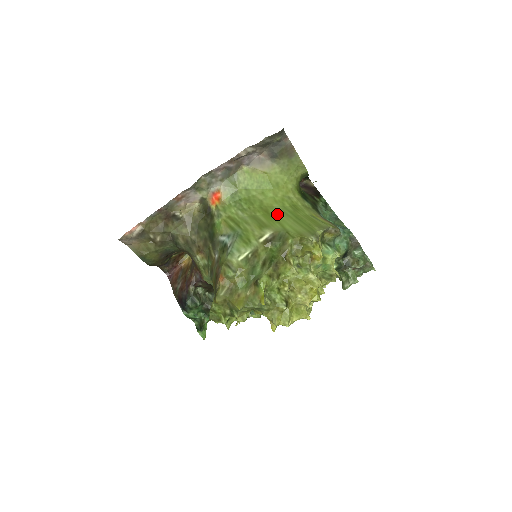
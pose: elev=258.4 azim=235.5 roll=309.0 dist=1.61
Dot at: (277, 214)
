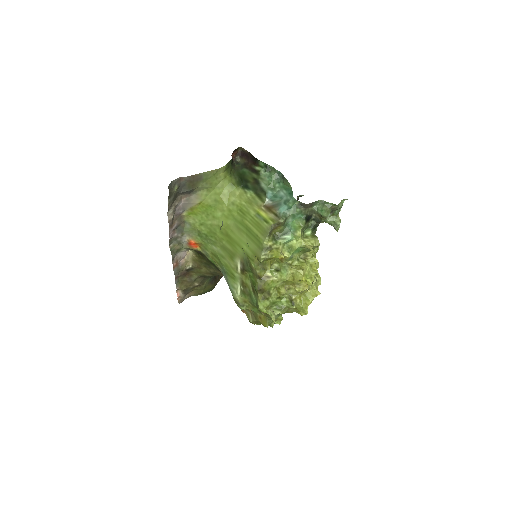
Dot at: (234, 234)
